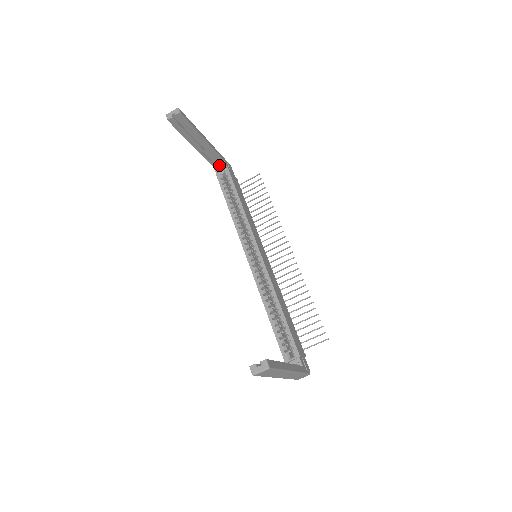
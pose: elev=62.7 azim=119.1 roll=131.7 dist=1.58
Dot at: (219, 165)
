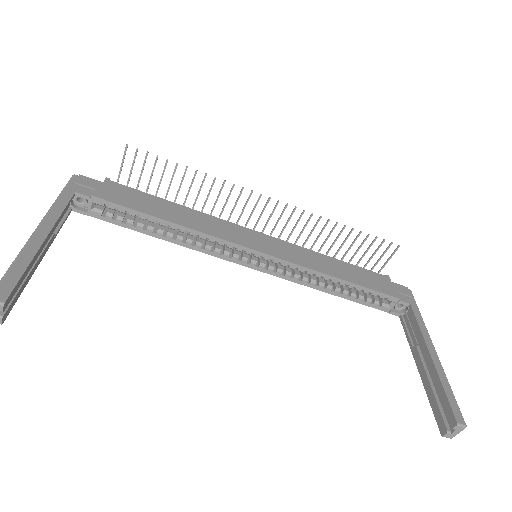
Dot at: (74, 200)
